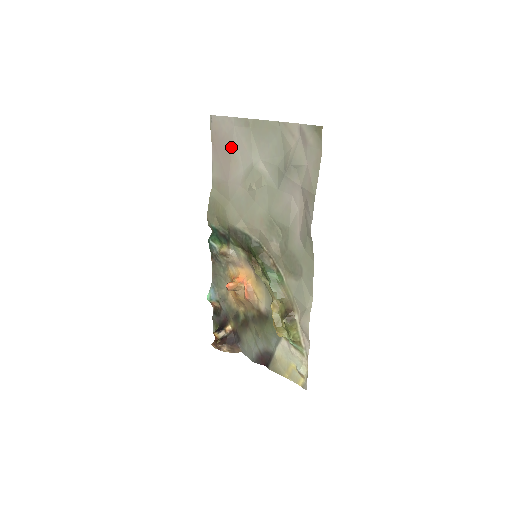
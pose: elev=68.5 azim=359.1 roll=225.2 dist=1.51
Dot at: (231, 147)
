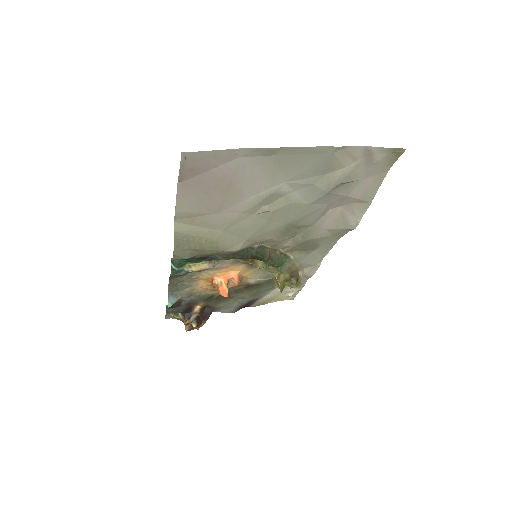
Dot at: (228, 180)
